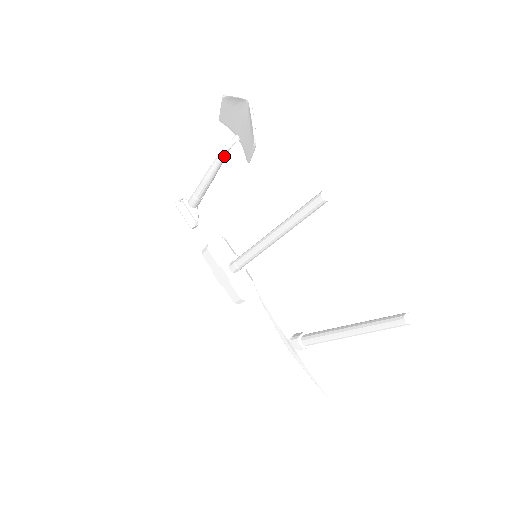
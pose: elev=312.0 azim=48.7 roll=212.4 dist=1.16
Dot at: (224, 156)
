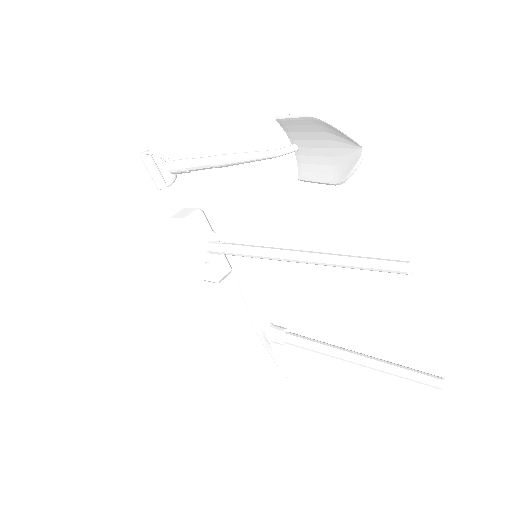
Dot at: (265, 159)
